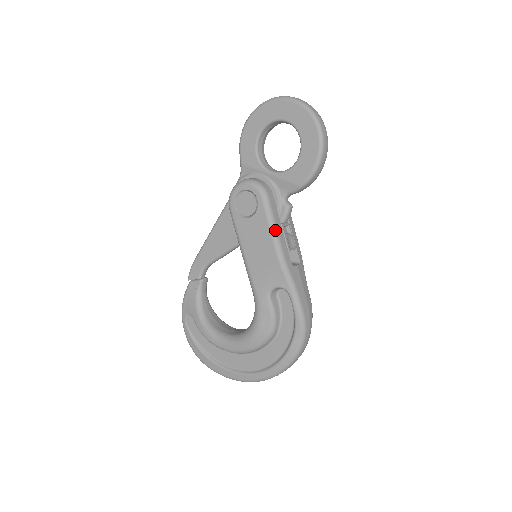
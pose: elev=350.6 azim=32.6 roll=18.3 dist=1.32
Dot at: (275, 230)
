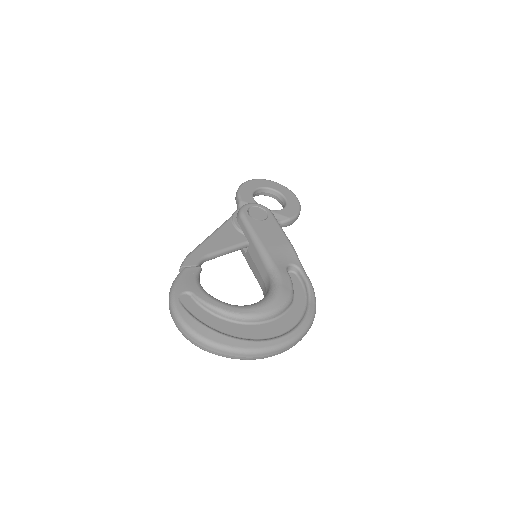
Dot at: (283, 231)
